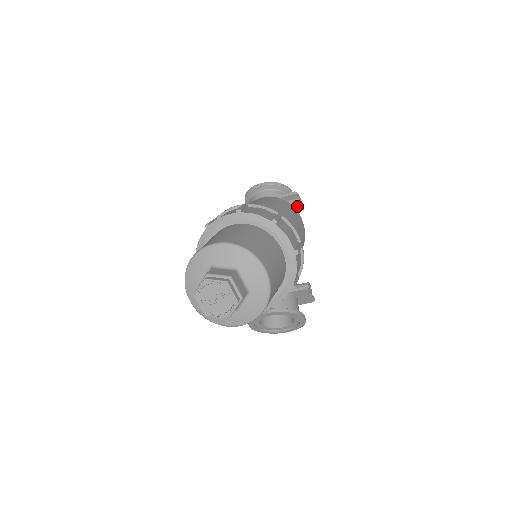
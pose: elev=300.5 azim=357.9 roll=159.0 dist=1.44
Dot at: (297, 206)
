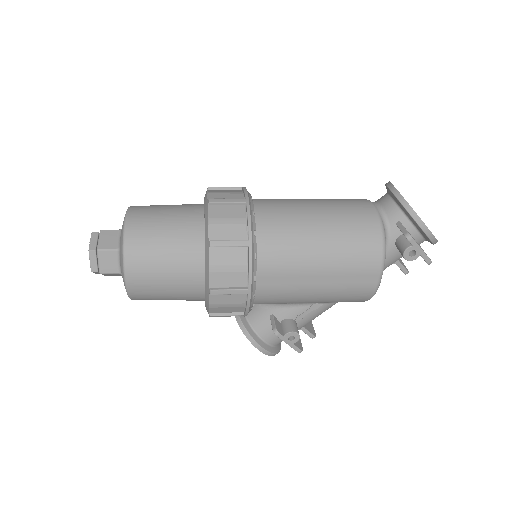
Dot at: (401, 253)
